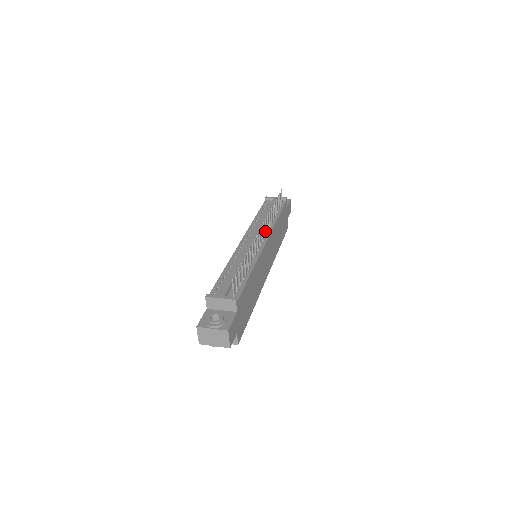
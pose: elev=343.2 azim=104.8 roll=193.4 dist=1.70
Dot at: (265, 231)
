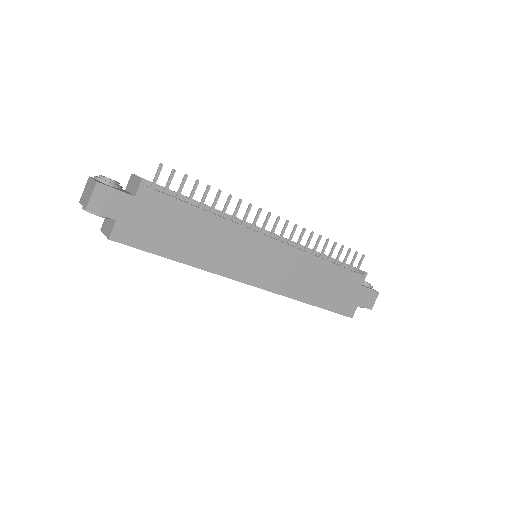
Dot at: (290, 244)
